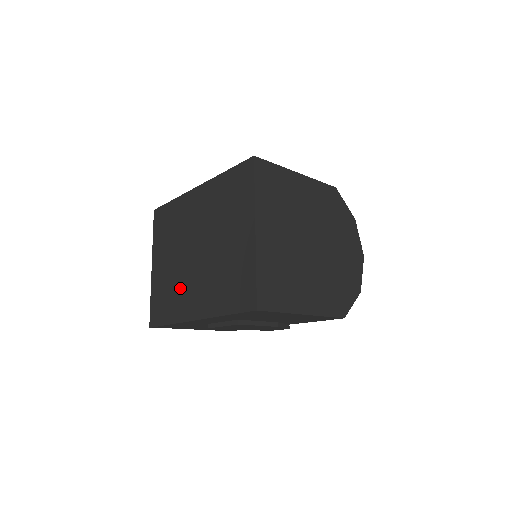
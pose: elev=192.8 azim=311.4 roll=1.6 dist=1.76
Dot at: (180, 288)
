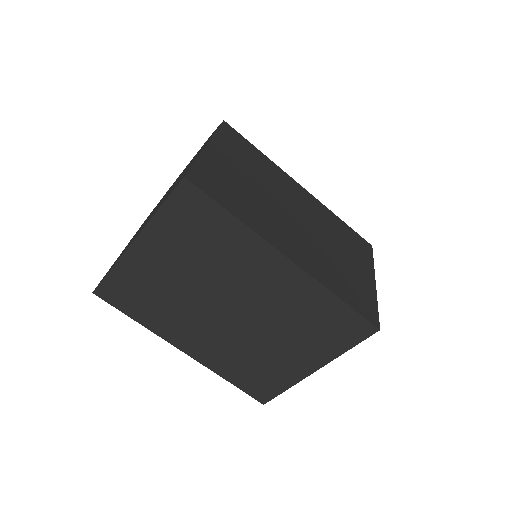
Dot at: (179, 314)
